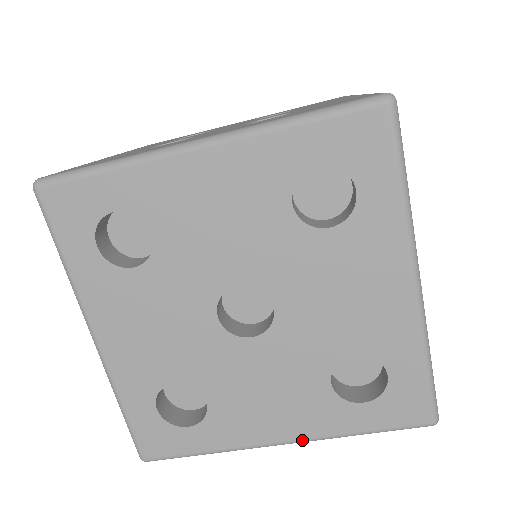
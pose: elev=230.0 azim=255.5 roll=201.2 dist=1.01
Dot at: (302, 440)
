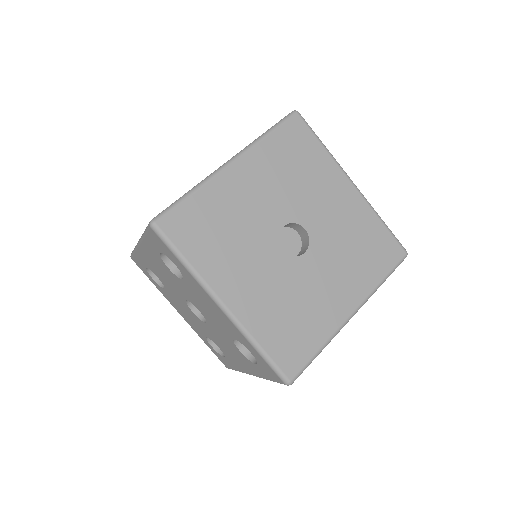
Dot at: occluded
